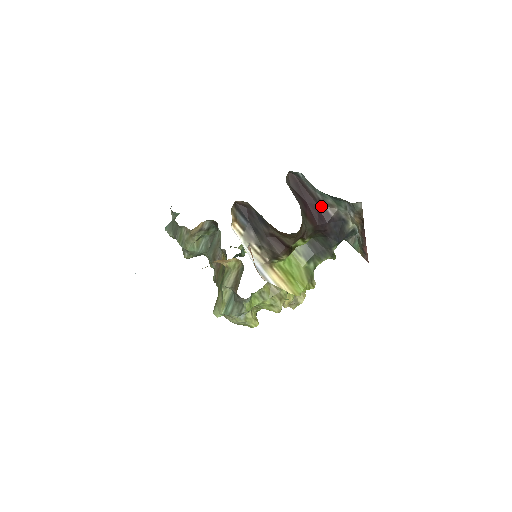
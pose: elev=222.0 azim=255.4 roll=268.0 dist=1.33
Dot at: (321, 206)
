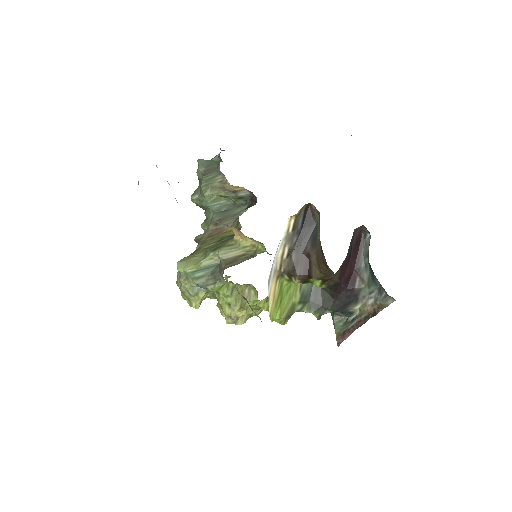
Dot at: (356, 273)
